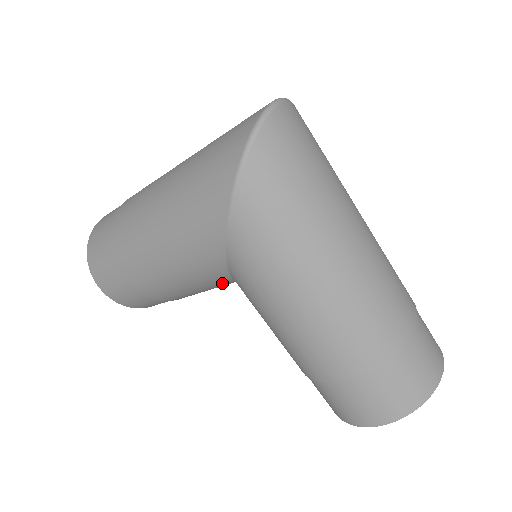
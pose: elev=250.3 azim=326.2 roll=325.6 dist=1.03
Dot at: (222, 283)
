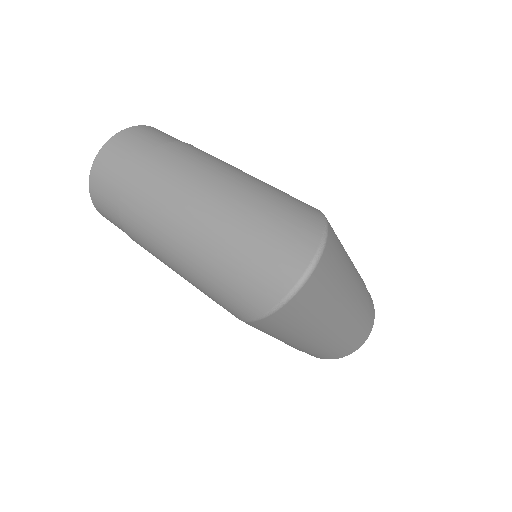
Dot at: occluded
